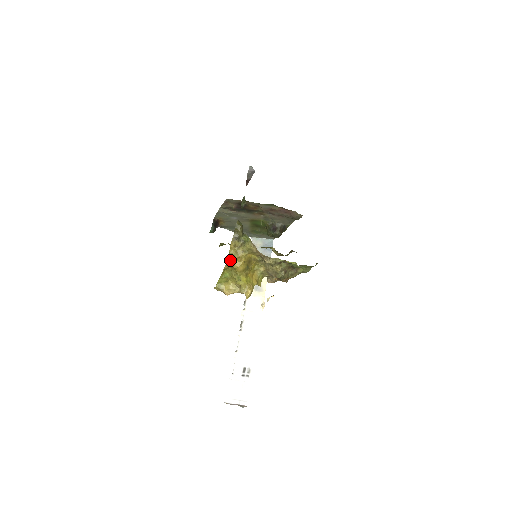
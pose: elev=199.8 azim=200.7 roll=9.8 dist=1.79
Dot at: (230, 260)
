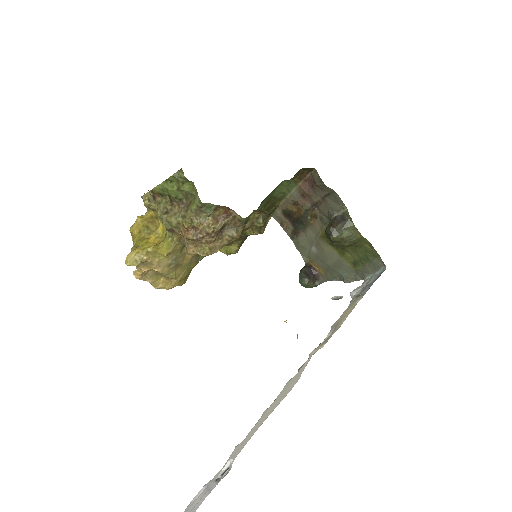
Dot at: occluded
